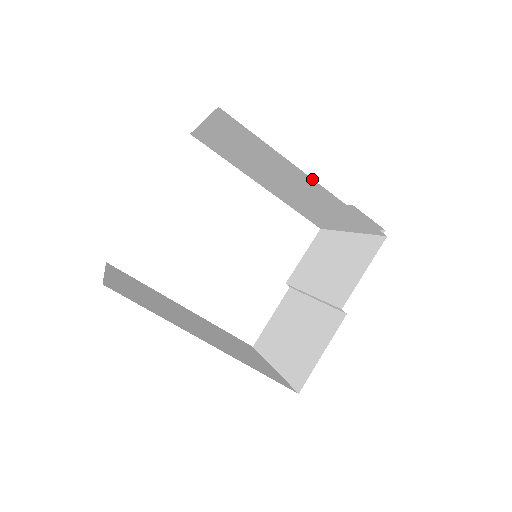
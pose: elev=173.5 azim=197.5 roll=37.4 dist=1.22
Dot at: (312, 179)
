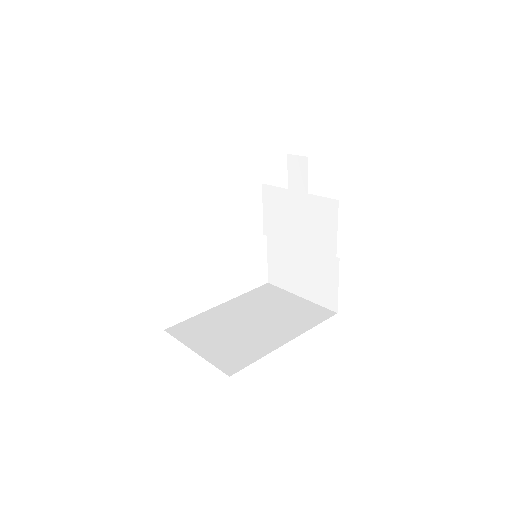
Dot at: occluded
